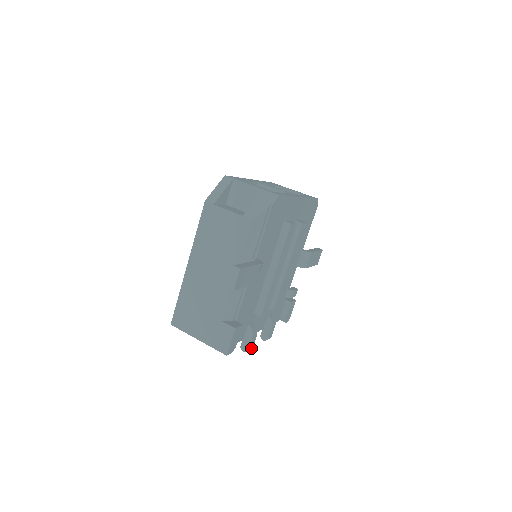
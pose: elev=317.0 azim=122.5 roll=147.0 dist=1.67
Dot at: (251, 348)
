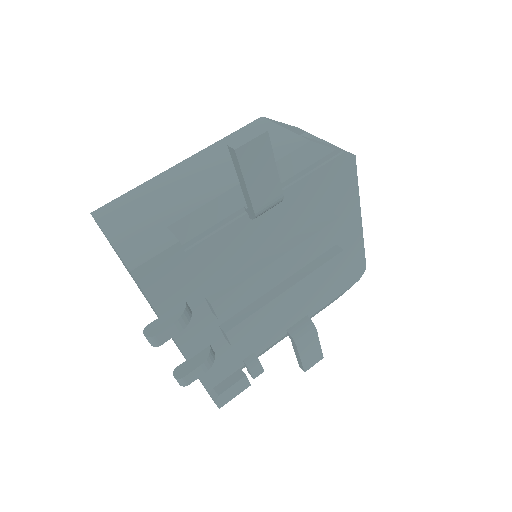
Dot at: (158, 342)
